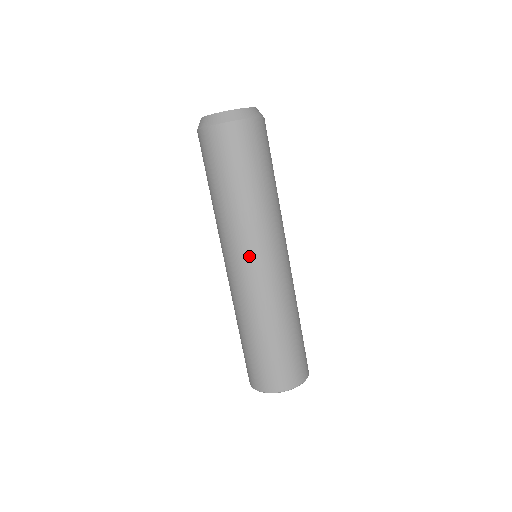
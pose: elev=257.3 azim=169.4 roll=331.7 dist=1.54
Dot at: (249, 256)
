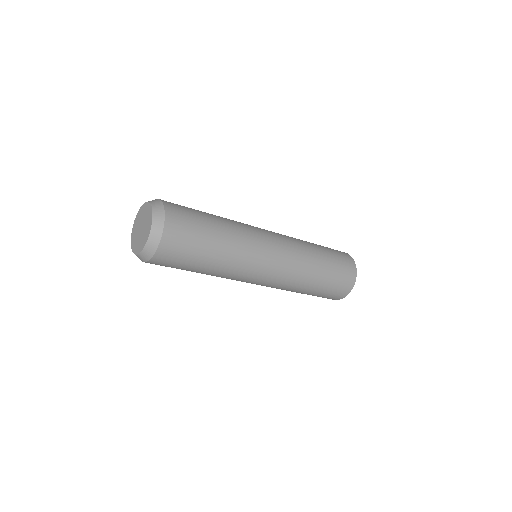
Dot at: (259, 274)
